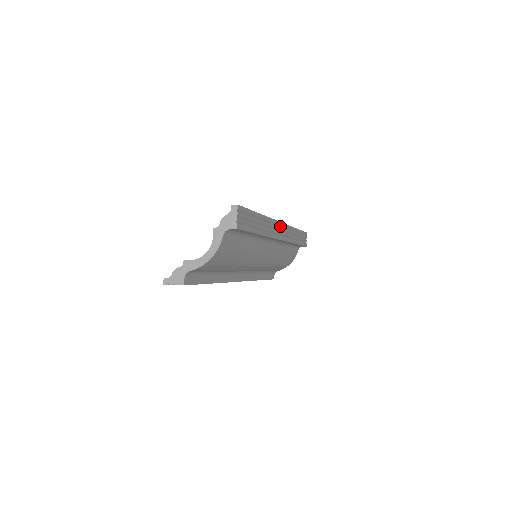
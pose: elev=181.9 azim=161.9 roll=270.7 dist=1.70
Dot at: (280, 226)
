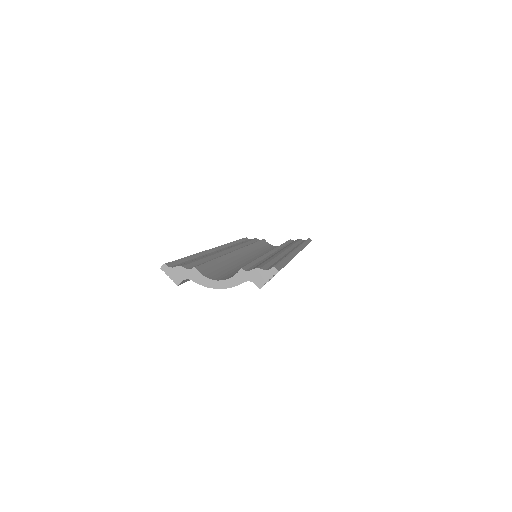
Dot at: occluded
